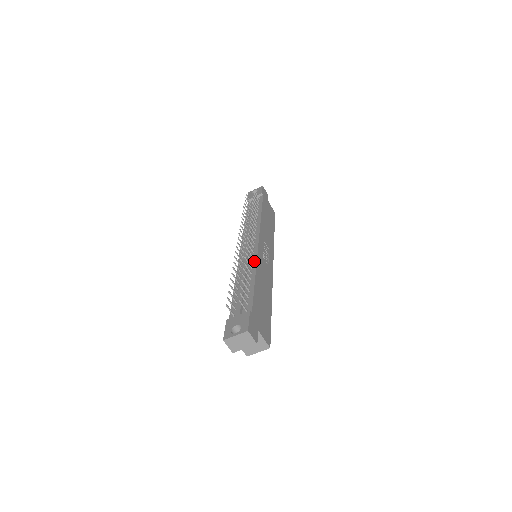
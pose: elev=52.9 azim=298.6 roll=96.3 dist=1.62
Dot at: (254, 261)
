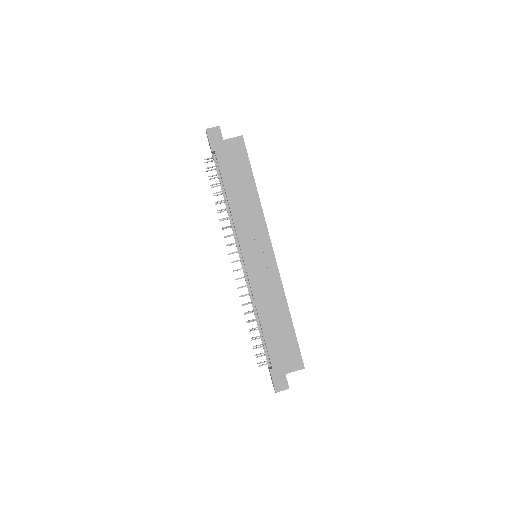
Dot at: (252, 294)
